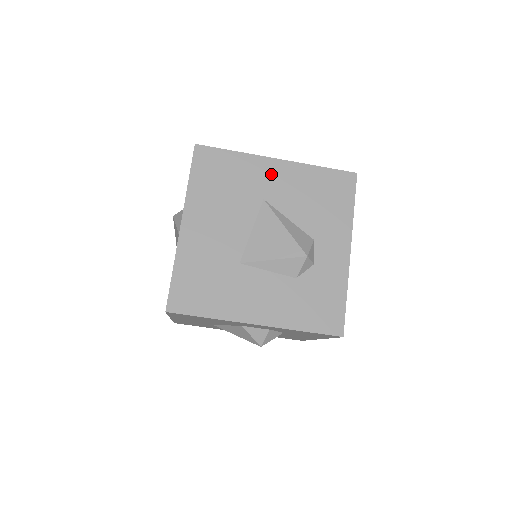
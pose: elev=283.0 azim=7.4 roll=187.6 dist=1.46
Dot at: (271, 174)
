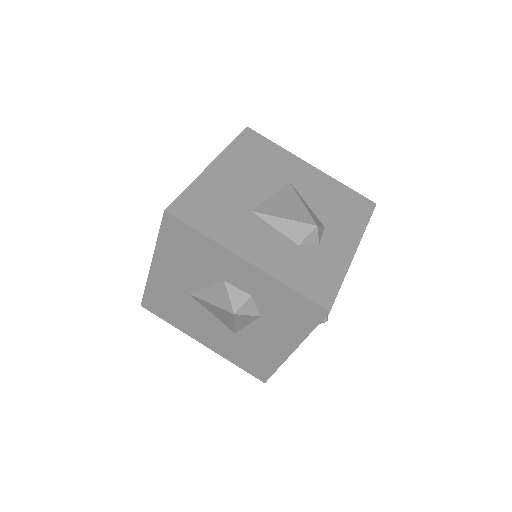
Dot at: (302, 171)
